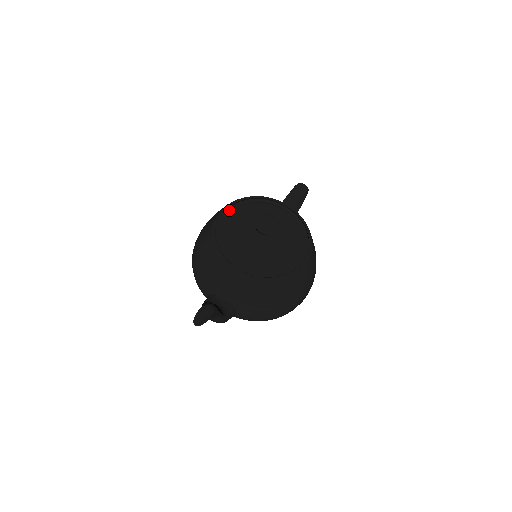
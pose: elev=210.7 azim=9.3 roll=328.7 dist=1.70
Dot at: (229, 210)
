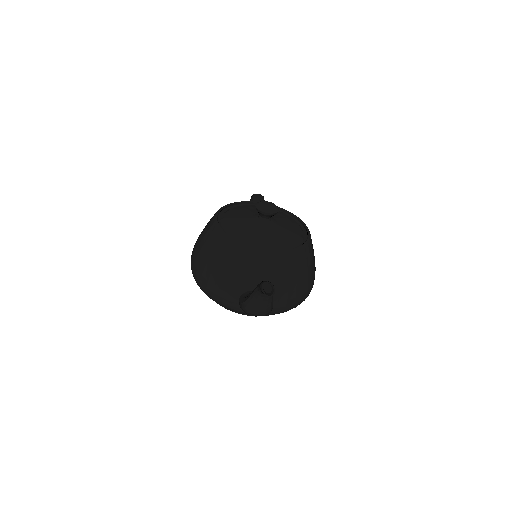
Dot at: (220, 216)
